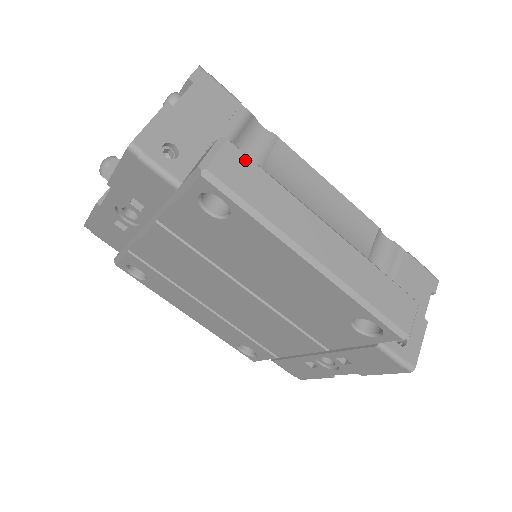
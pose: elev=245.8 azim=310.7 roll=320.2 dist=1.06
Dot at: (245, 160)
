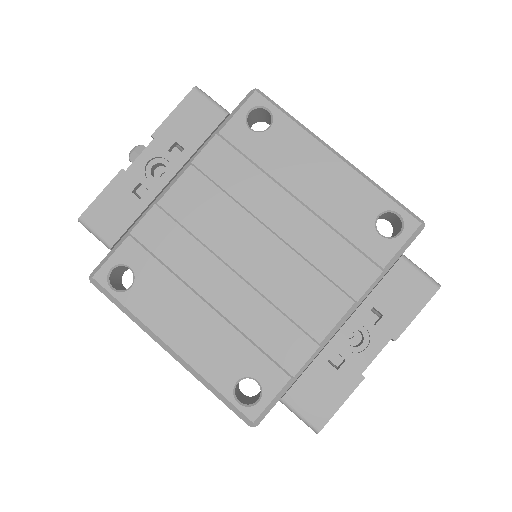
Dot at: occluded
